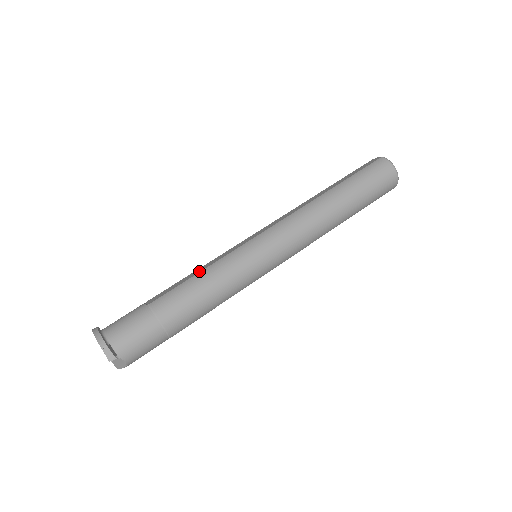
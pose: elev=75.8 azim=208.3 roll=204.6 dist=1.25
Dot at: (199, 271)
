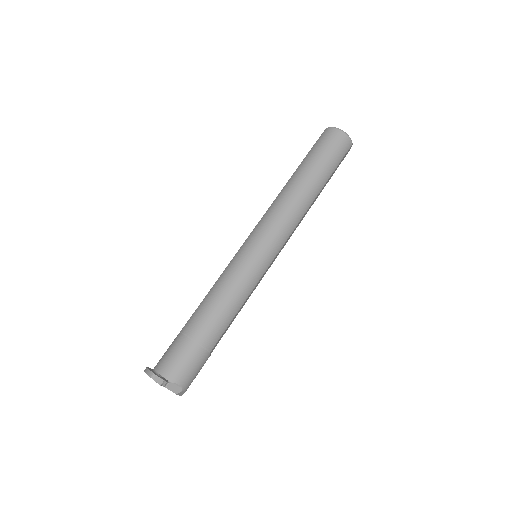
Dot at: (211, 288)
